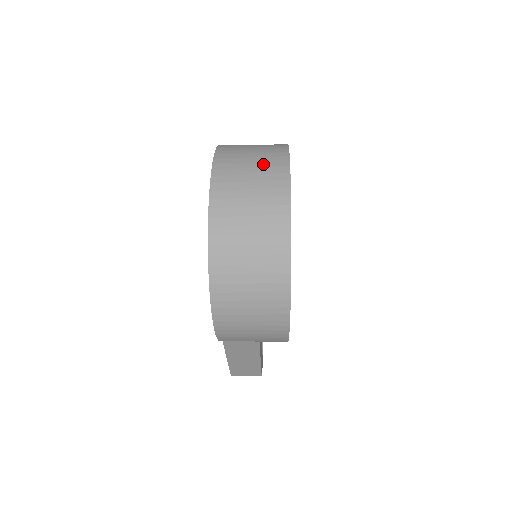
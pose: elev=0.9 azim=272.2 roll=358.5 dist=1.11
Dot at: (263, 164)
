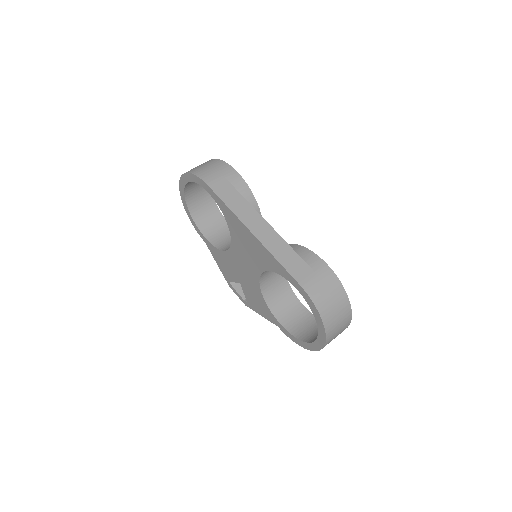
Dot at: (341, 308)
